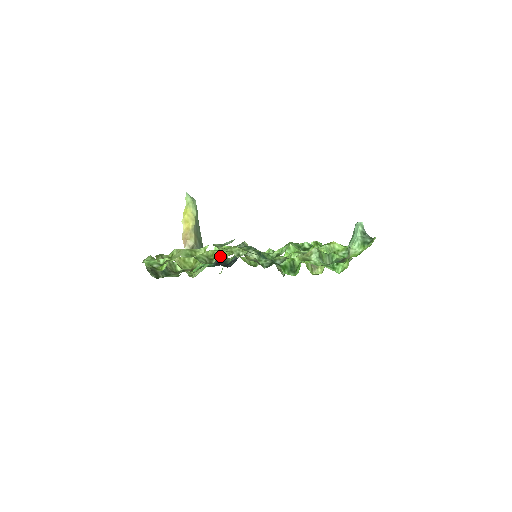
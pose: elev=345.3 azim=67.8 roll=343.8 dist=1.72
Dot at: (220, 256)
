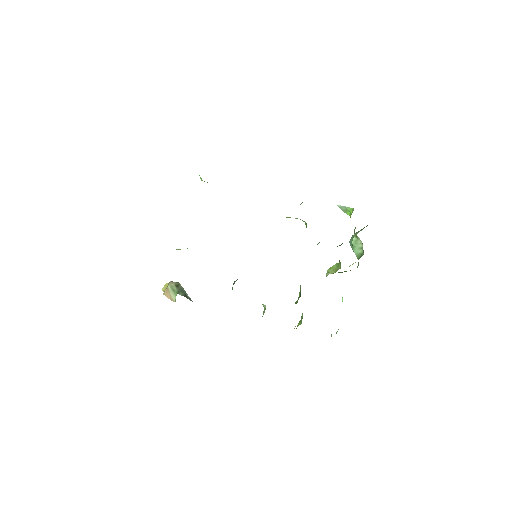
Dot at: occluded
